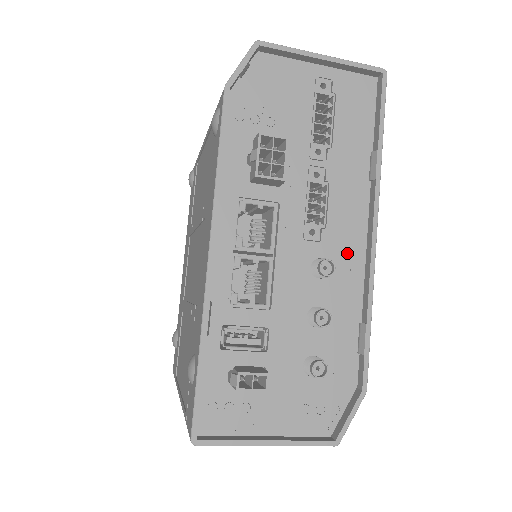
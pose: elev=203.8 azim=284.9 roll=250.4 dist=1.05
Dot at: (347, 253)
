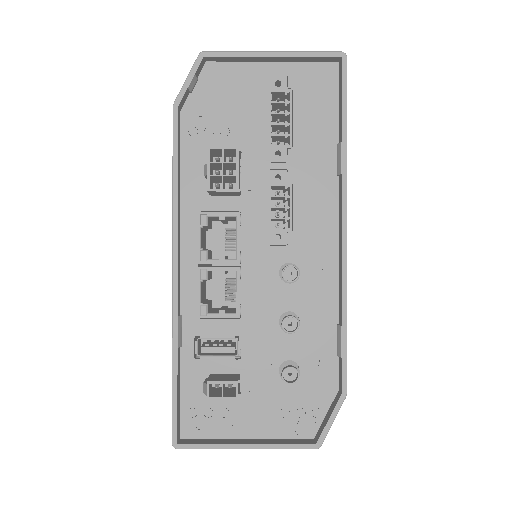
Dot at: (318, 254)
